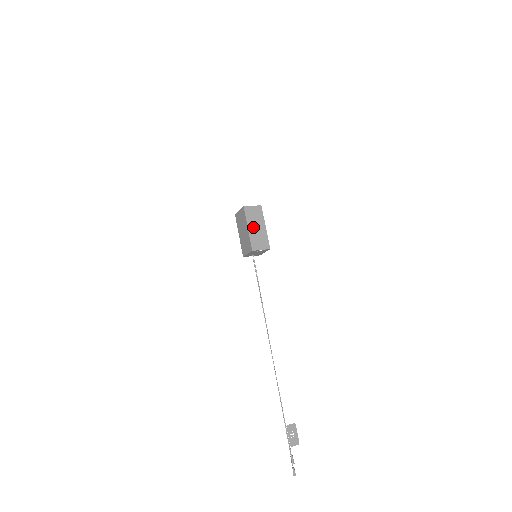
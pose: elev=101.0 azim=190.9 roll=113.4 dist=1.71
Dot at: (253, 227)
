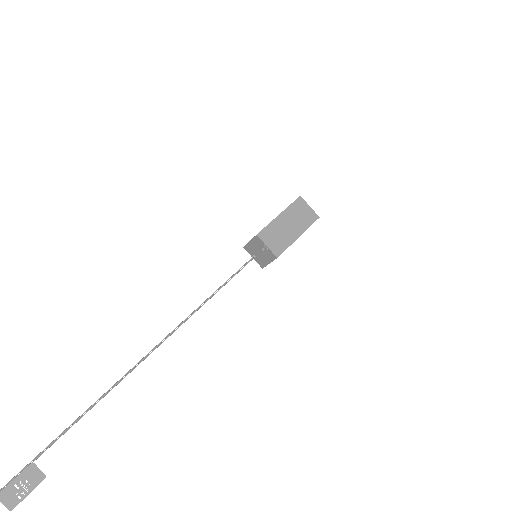
Dot at: (286, 220)
